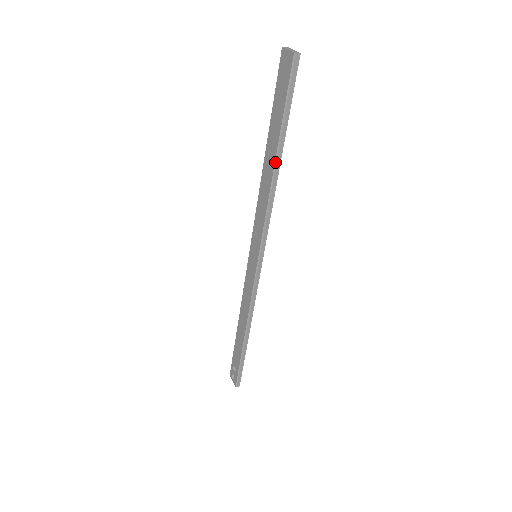
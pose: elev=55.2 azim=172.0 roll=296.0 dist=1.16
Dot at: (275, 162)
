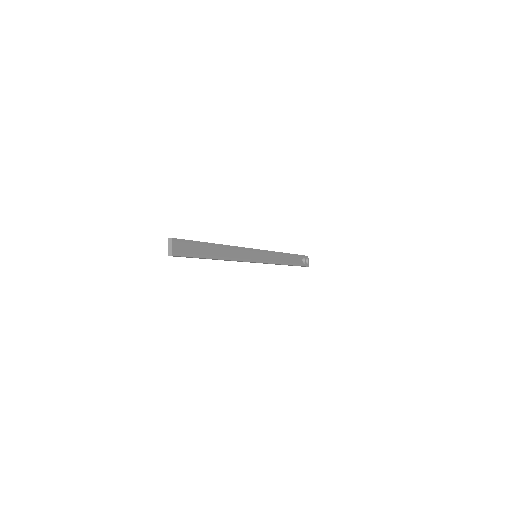
Dot at: (214, 259)
